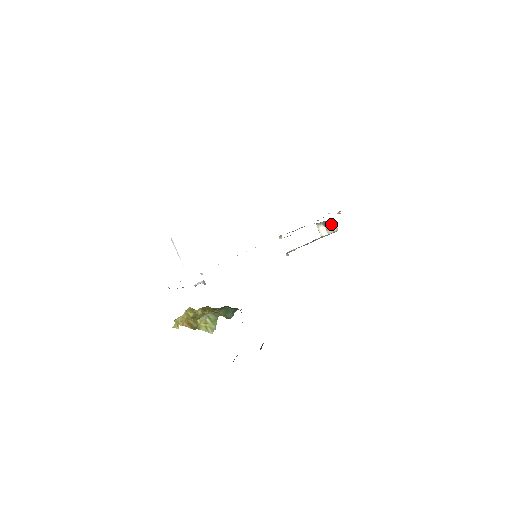
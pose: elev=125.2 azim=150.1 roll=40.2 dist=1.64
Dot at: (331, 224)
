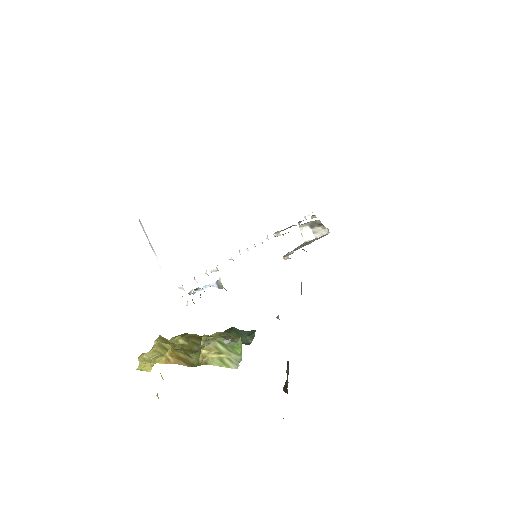
Dot at: (320, 225)
